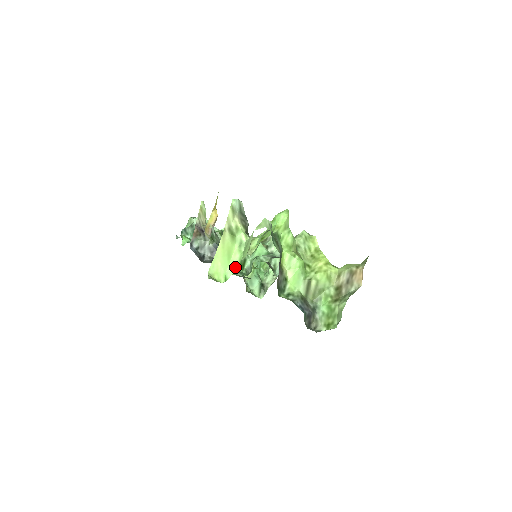
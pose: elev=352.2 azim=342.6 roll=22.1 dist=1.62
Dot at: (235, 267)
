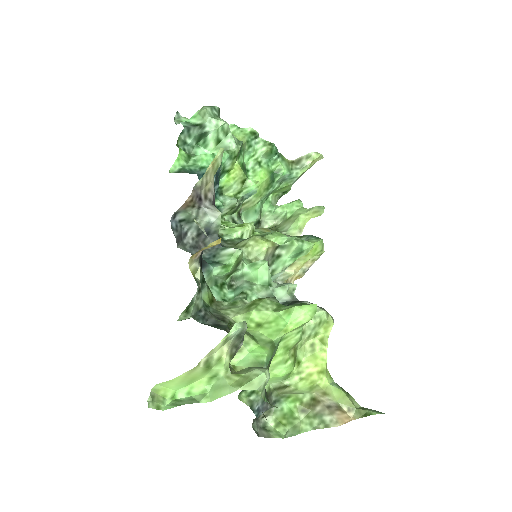
Dot at: (192, 393)
